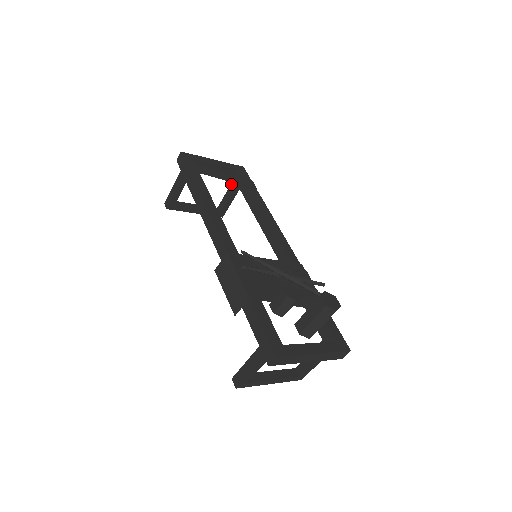
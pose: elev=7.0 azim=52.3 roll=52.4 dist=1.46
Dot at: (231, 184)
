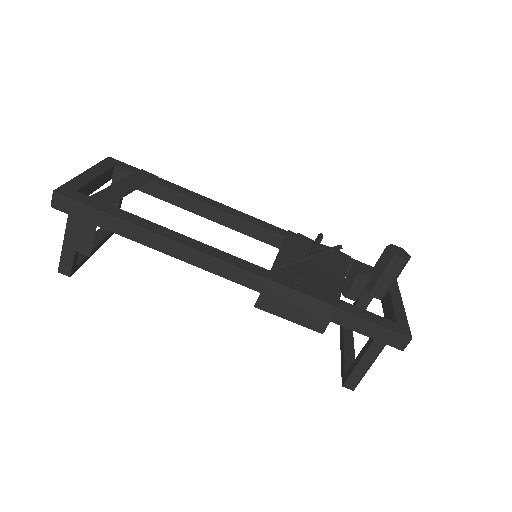
Dot at: occluded
